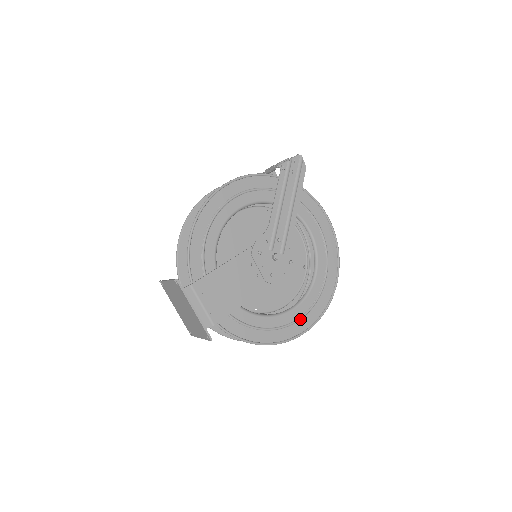
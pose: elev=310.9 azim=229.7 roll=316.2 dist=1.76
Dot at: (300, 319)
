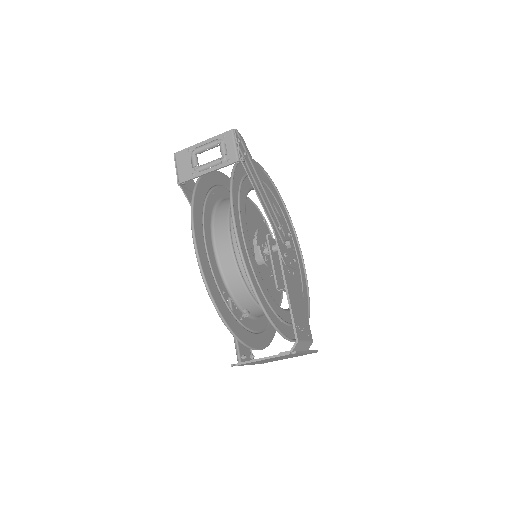
Dot at: (299, 263)
